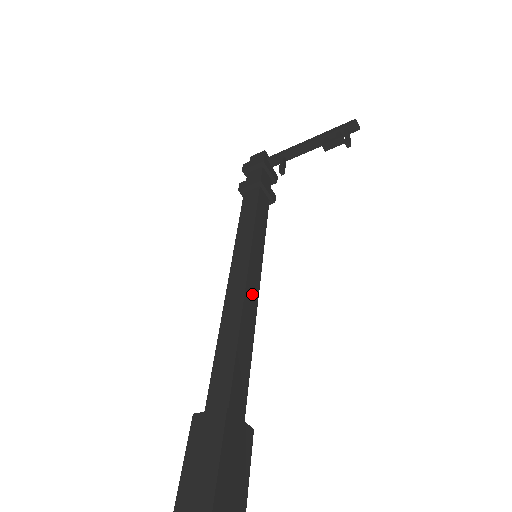
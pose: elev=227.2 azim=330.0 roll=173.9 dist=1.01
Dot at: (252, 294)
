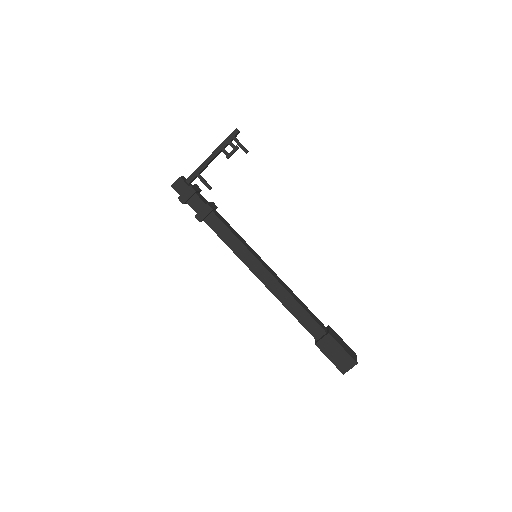
Dot at: (277, 278)
